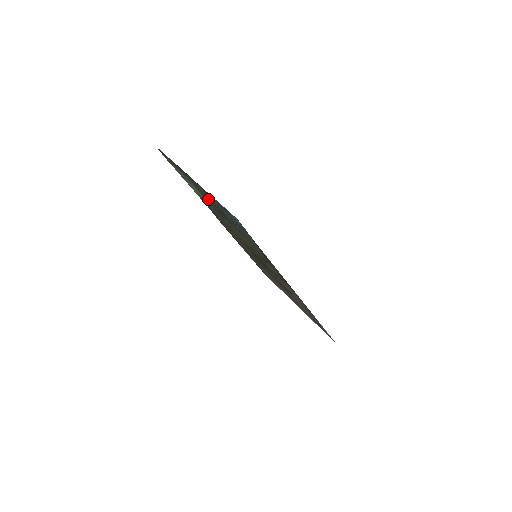
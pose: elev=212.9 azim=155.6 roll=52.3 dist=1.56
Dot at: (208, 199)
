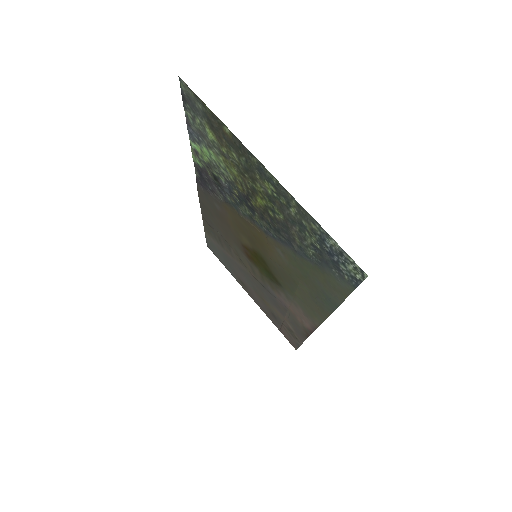
Dot at: (256, 193)
